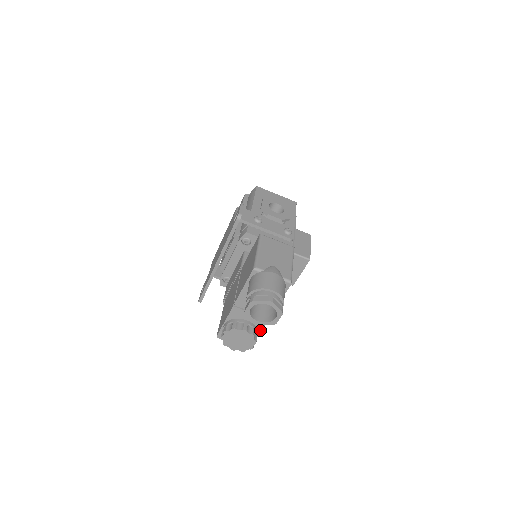
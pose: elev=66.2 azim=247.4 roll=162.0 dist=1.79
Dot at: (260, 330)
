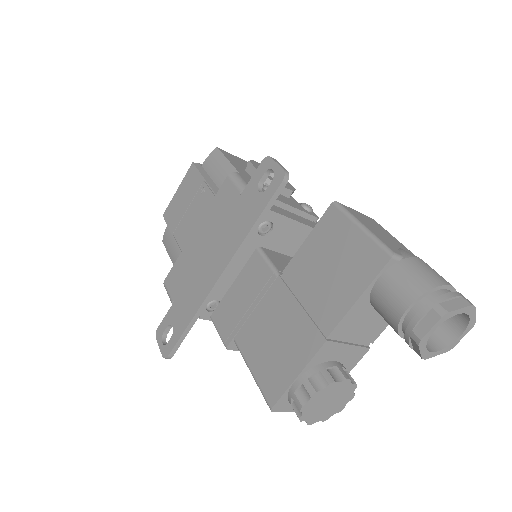
Dot at: occluded
